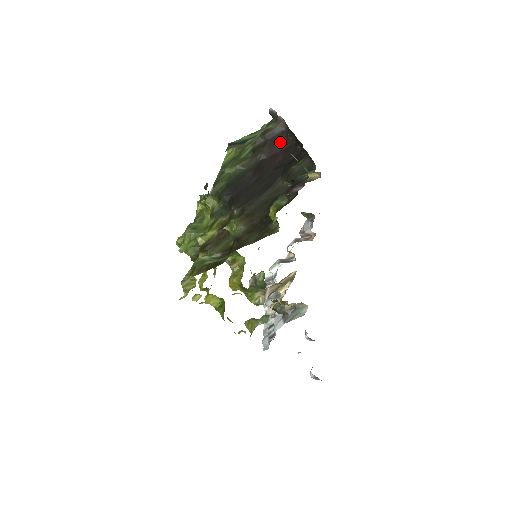
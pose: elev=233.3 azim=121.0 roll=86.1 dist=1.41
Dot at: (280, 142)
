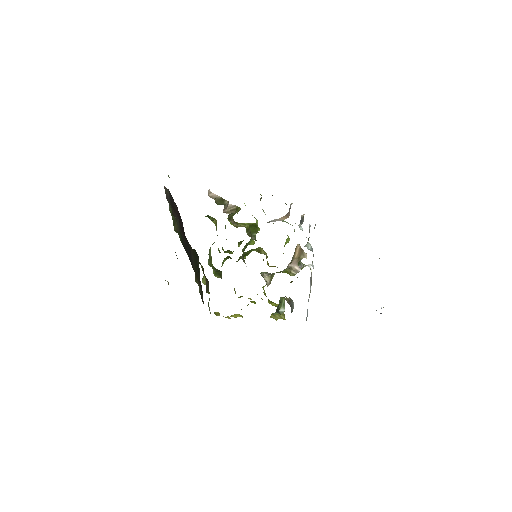
Dot at: (174, 205)
